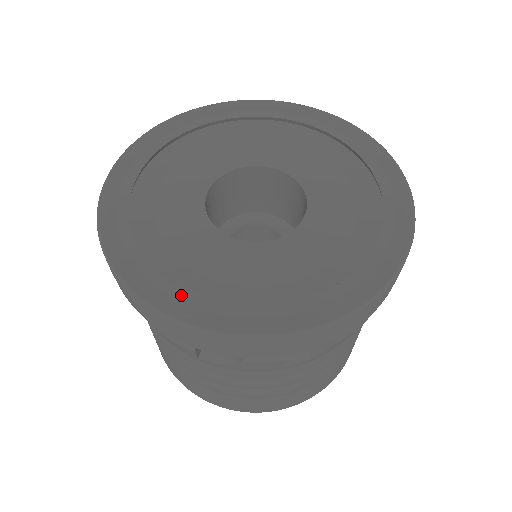
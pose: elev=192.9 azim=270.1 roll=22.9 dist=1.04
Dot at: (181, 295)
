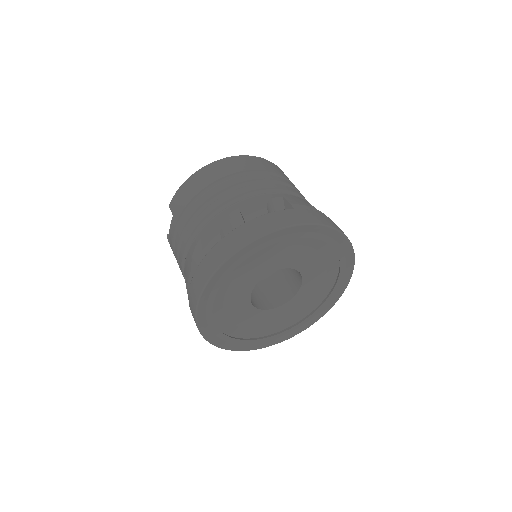
Dot at: (237, 342)
